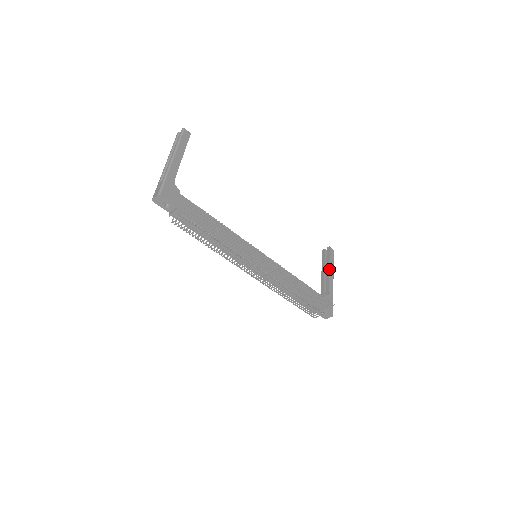
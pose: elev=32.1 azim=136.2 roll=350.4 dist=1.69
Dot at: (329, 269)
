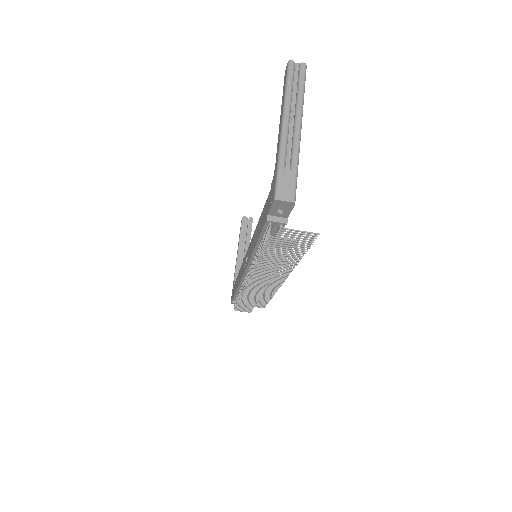
Dot at: occluded
